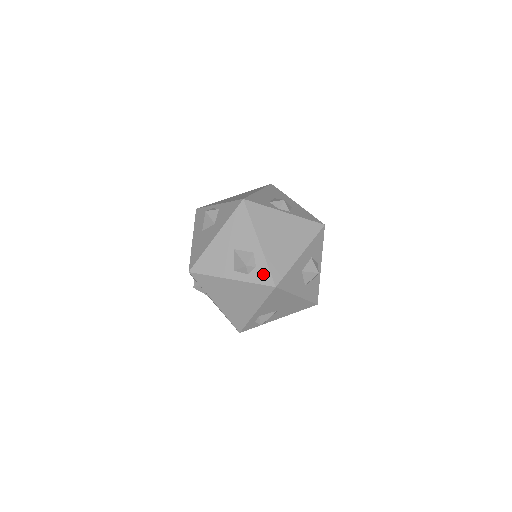
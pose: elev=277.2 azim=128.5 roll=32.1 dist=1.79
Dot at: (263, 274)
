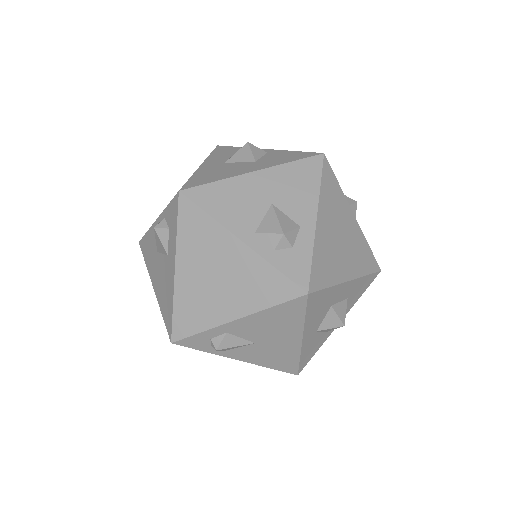
Dot at: (298, 264)
